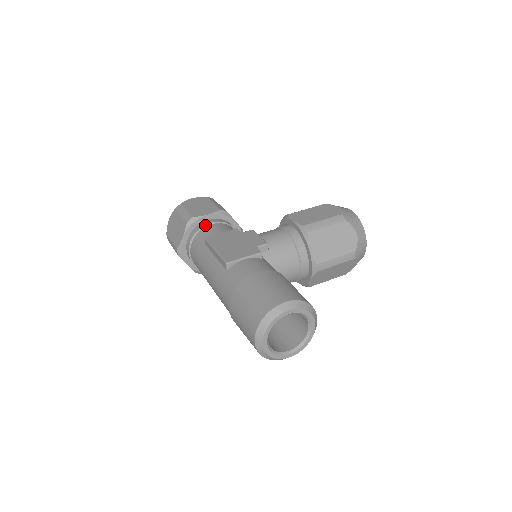
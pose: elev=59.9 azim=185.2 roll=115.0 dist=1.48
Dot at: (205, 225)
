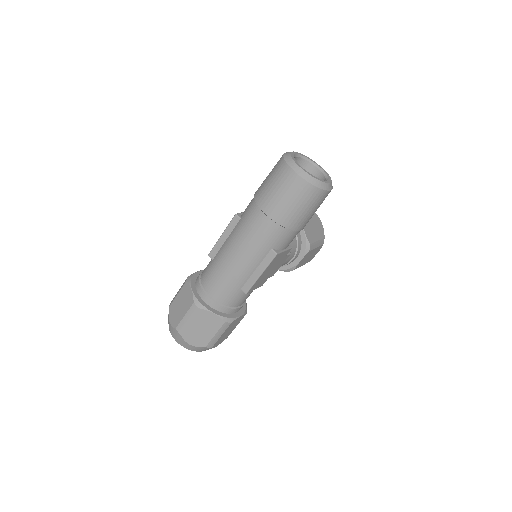
Dot at: (202, 271)
